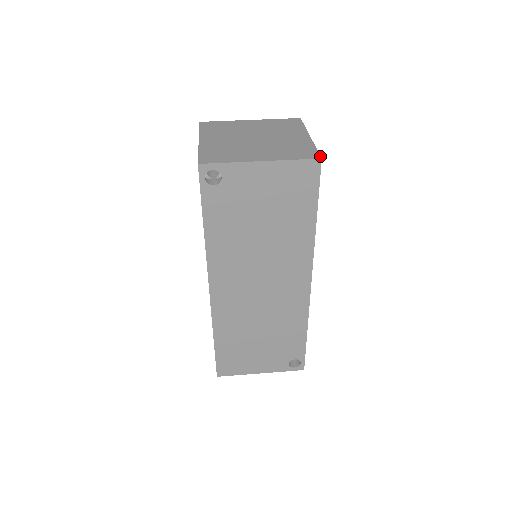
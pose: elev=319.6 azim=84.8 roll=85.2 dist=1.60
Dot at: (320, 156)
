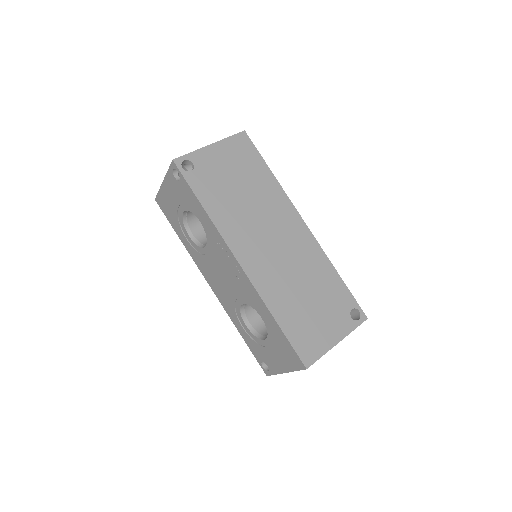
Dot at: (243, 132)
